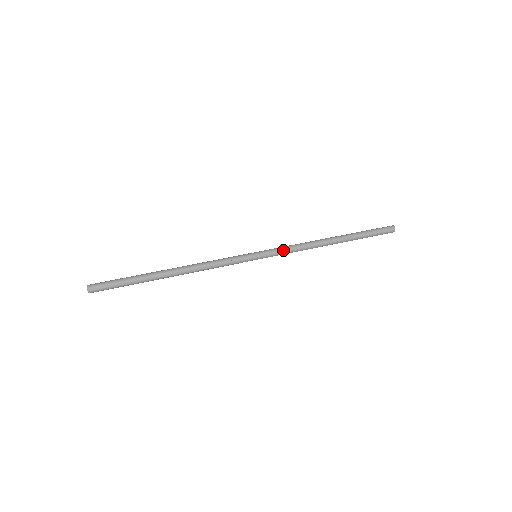
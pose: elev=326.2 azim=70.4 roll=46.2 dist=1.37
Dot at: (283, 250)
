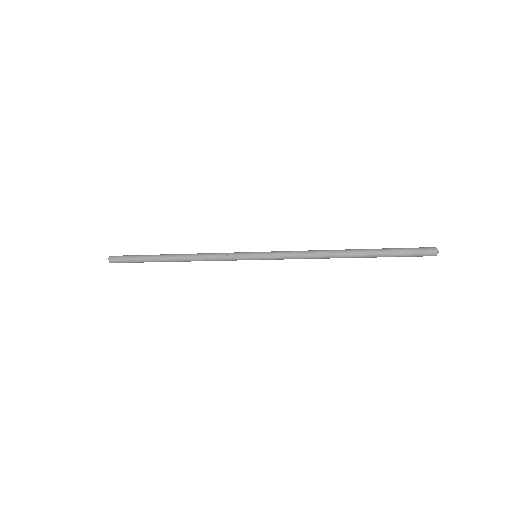
Dot at: (284, 253)
